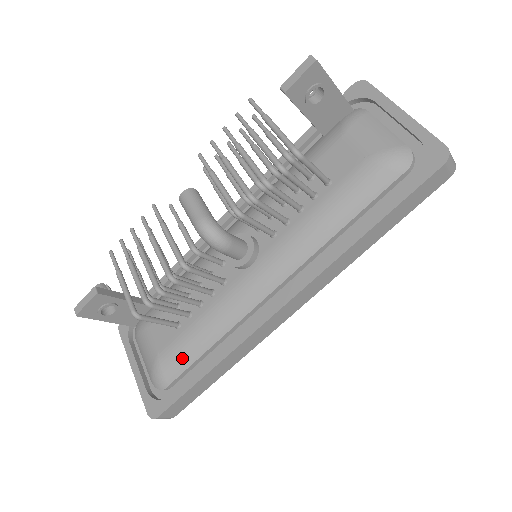
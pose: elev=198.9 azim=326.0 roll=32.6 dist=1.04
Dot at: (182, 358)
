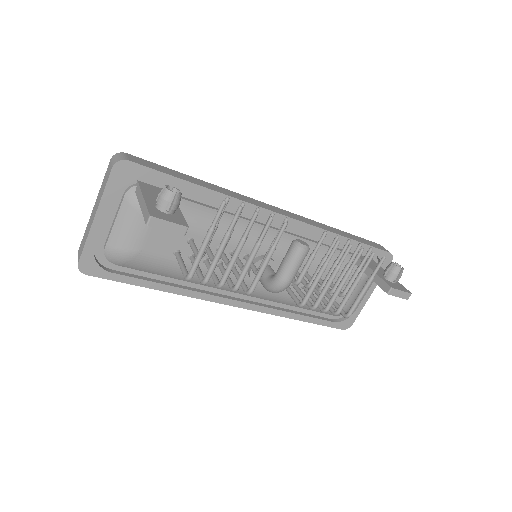
Dot at: (153, 269)
